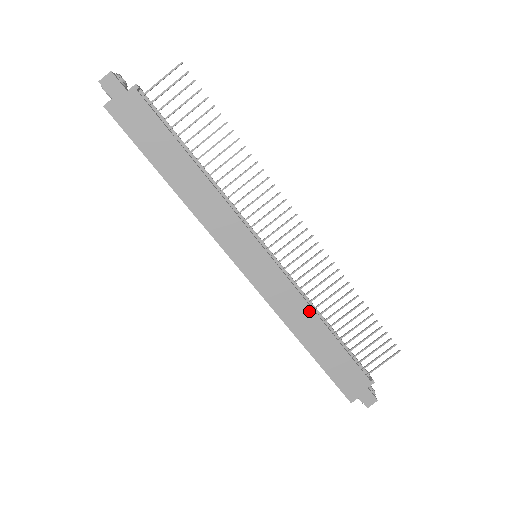
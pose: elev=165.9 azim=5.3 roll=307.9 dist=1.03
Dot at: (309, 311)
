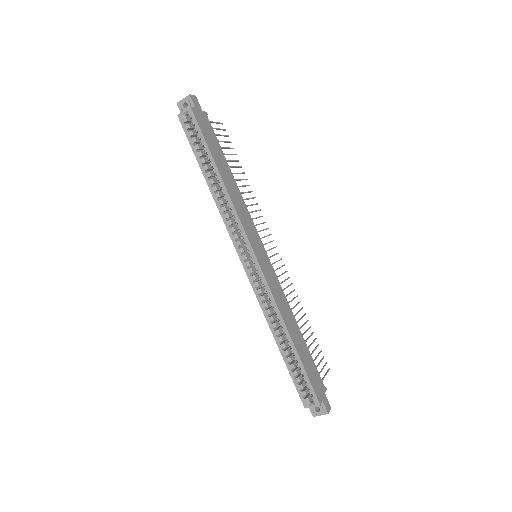
Dot at: (289, 309)
